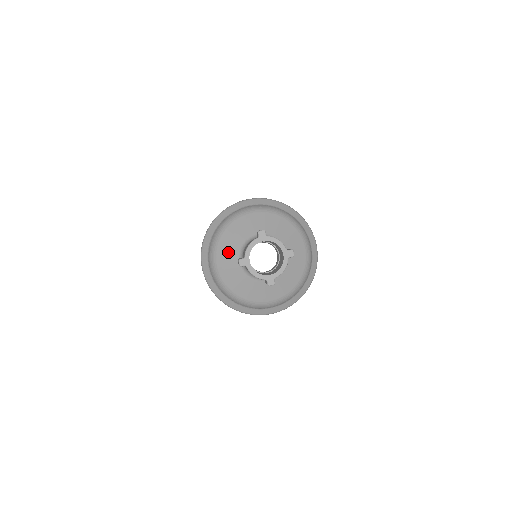
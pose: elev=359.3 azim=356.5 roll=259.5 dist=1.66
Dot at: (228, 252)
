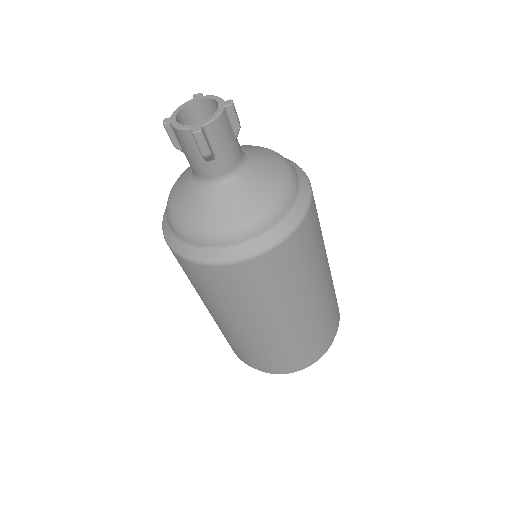
Dot at: (183, 176)
